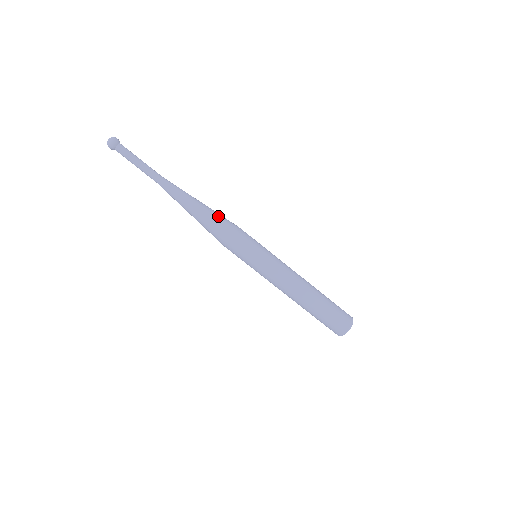
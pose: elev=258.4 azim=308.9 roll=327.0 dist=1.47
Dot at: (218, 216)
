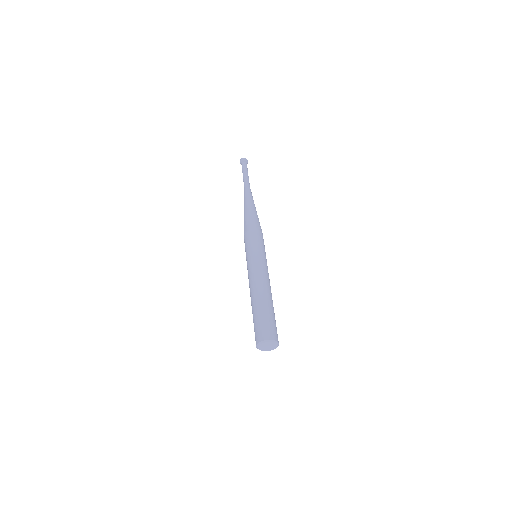
Dot at: (258, 219)
